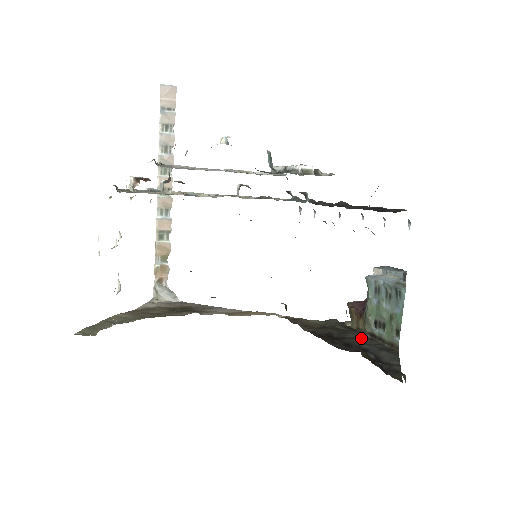
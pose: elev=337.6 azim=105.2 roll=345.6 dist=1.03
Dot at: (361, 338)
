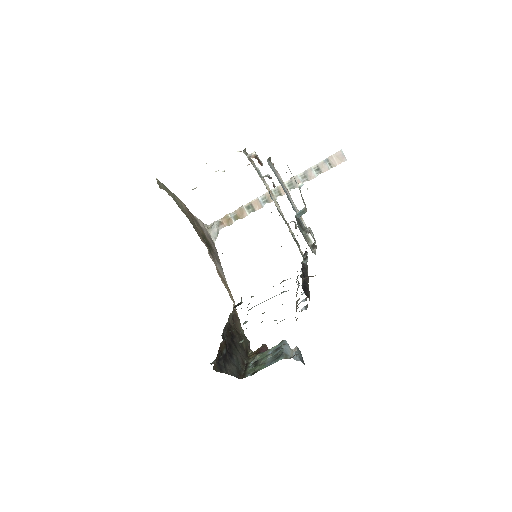
Dot at: (241, 356)
